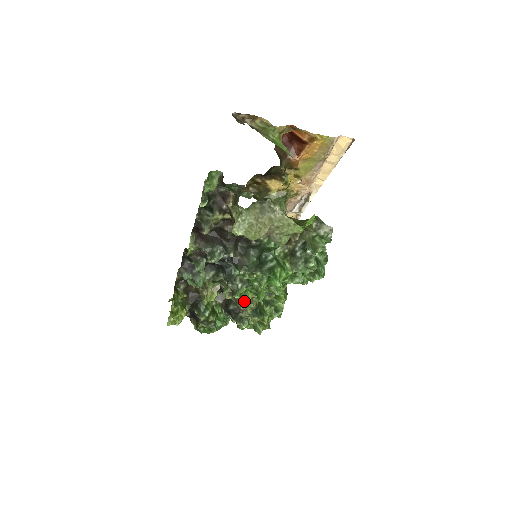
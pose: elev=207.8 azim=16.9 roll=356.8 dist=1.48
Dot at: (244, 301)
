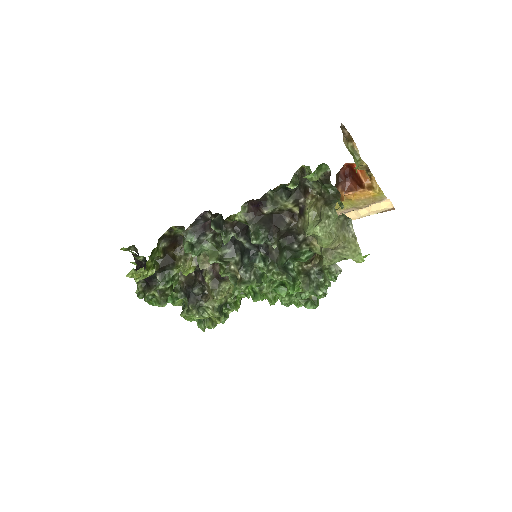
Dot at: (235, 293)
